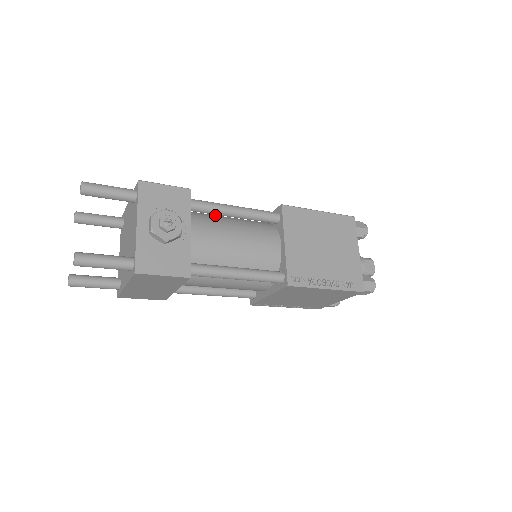
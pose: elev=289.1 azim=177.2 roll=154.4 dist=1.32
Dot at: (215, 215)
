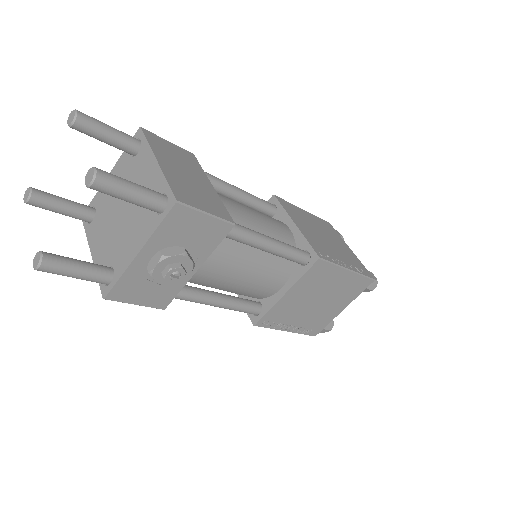
Dot at: occluded
